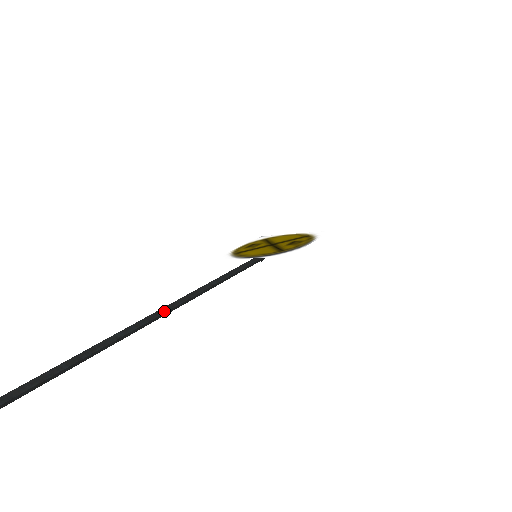
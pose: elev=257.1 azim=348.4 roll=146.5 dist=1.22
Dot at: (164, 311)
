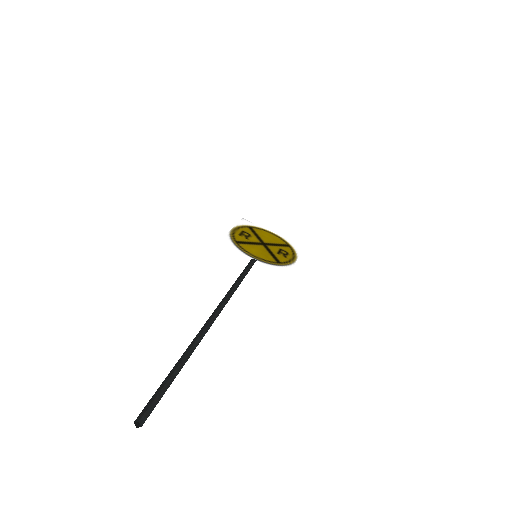
Dot at: (217, 315)
